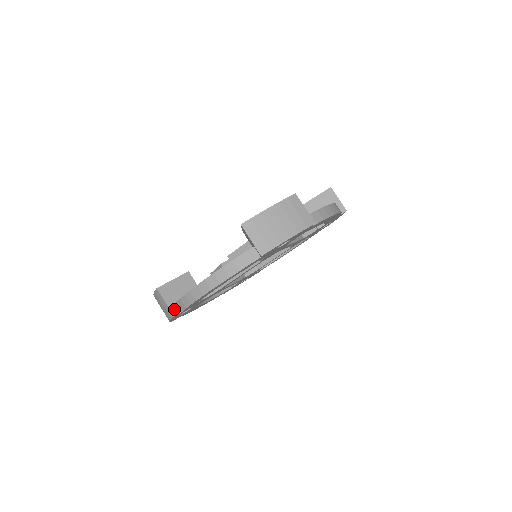
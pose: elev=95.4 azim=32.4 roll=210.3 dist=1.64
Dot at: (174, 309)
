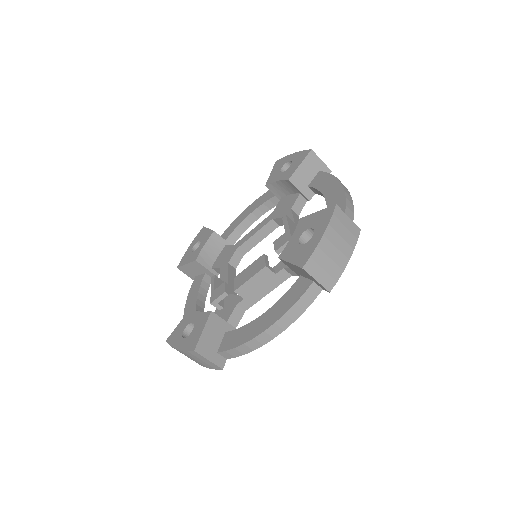
Dot at: occluded
